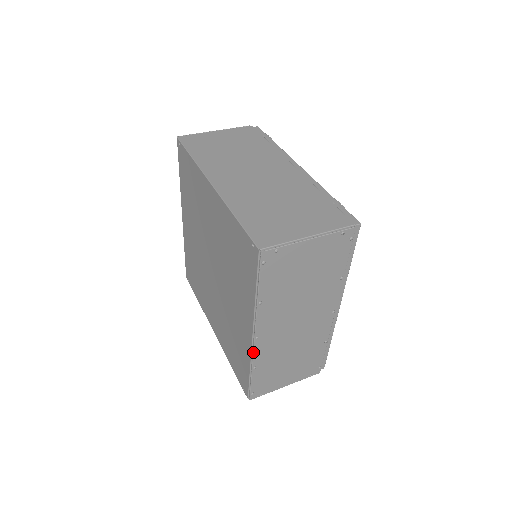
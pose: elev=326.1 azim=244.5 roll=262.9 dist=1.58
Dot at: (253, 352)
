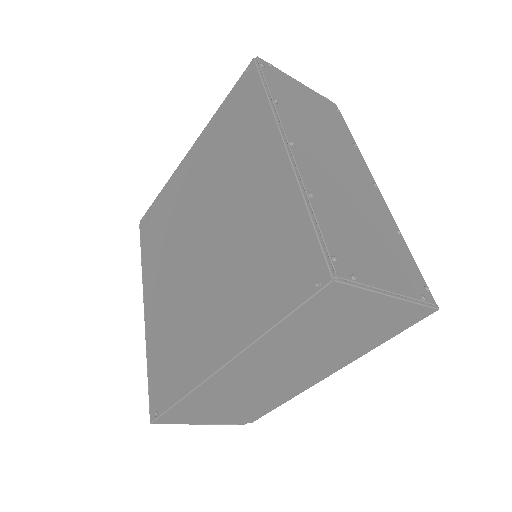
Dot at: (296, 165)
